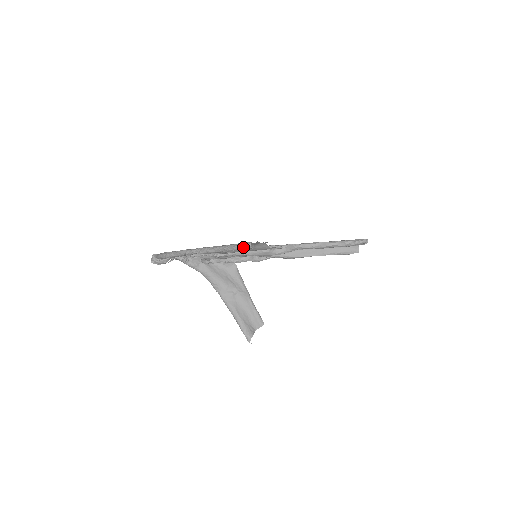
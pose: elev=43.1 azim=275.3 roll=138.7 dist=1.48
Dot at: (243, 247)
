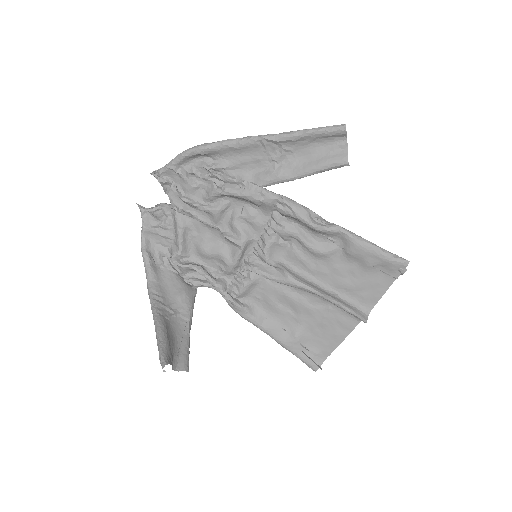
Dot at: (334, 126)
